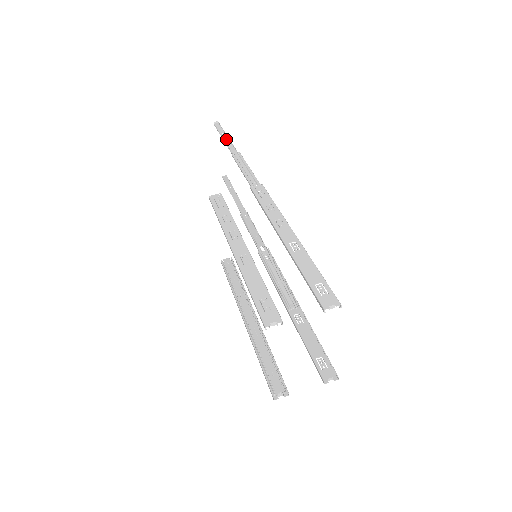
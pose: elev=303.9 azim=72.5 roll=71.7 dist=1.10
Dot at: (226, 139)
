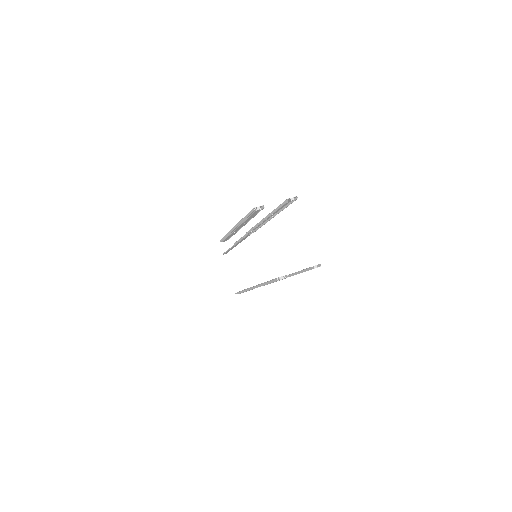
Dot at: occluded
